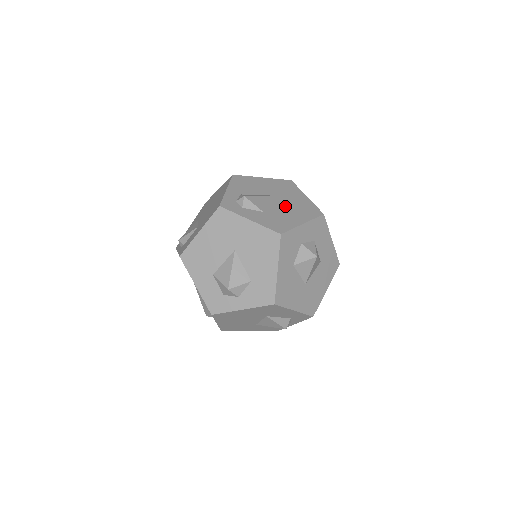
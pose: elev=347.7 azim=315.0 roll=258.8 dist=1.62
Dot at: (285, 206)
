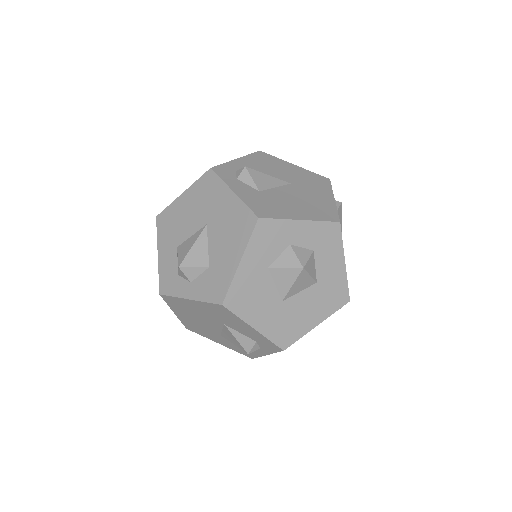
Dot at: (294, 196)
